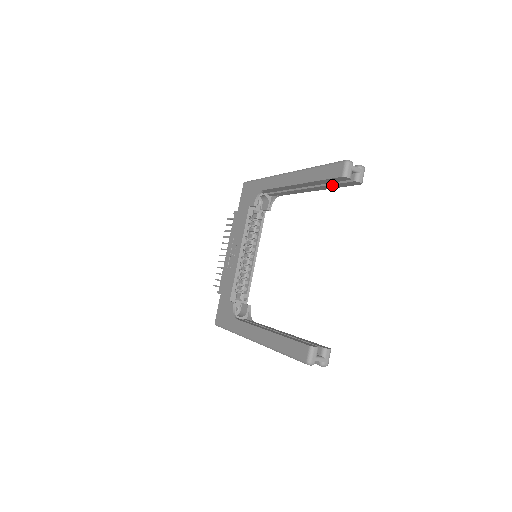
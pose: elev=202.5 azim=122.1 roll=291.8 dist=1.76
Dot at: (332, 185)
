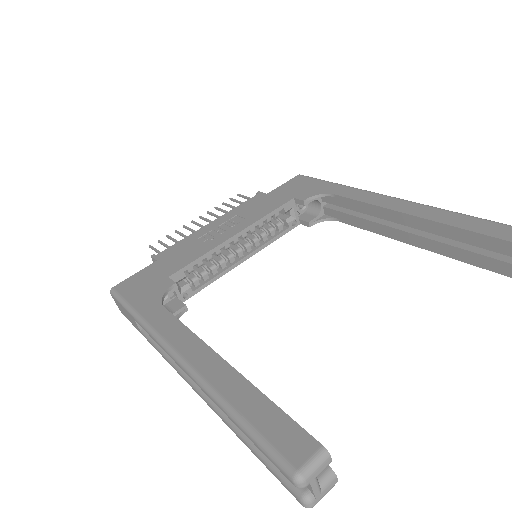
Dot at: (468, 252)
